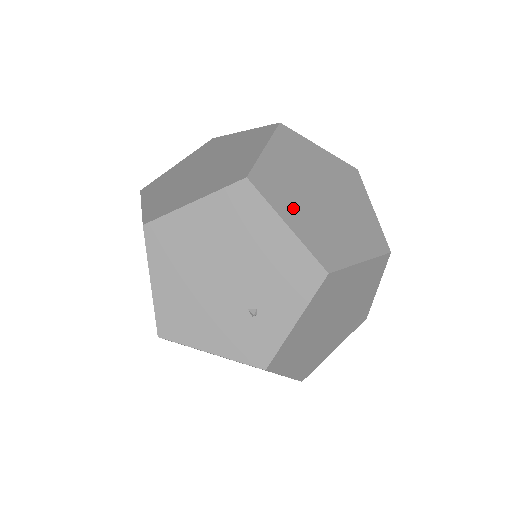
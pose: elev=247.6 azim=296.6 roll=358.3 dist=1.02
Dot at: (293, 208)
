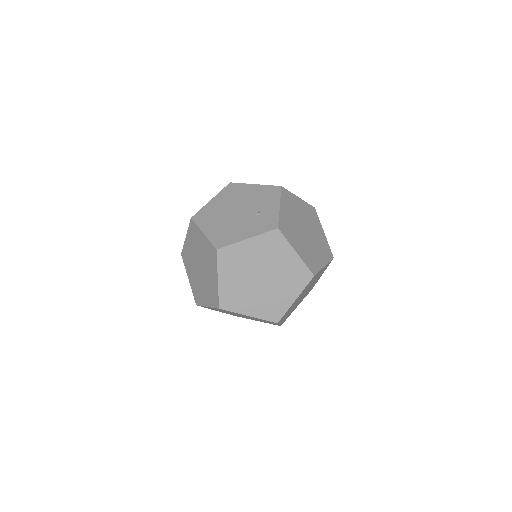
Dot at: occluded
